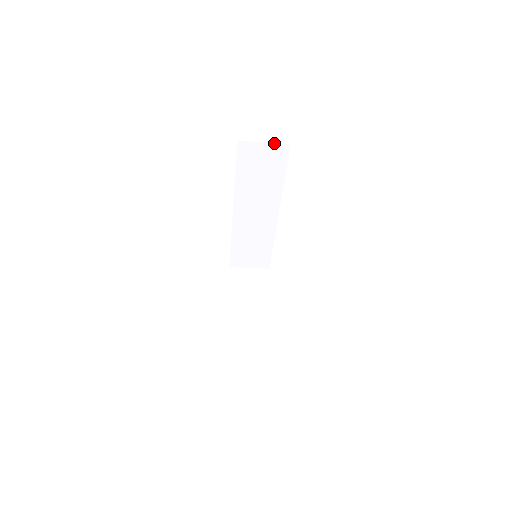
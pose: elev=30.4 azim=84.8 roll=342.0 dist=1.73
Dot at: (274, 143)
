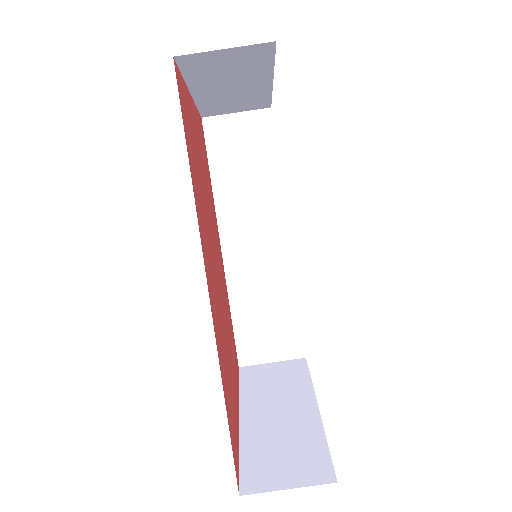
Dot at: (249, 111)
